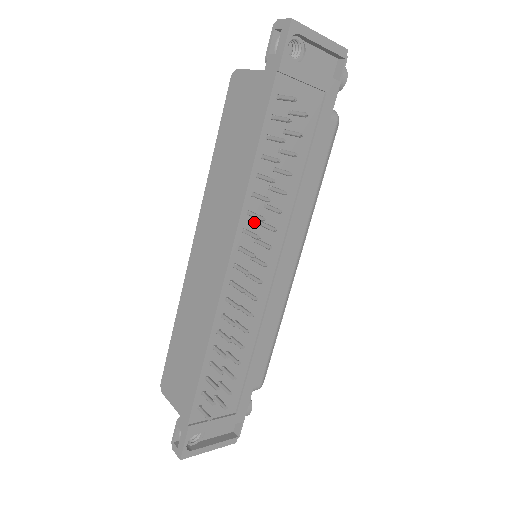
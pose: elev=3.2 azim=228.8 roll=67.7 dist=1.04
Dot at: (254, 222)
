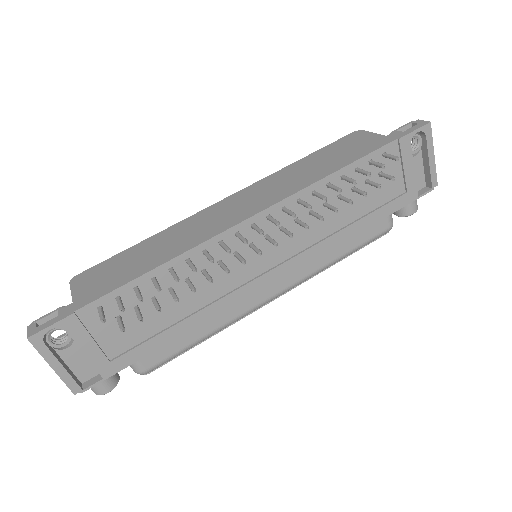
Dot at: (294, 212)
